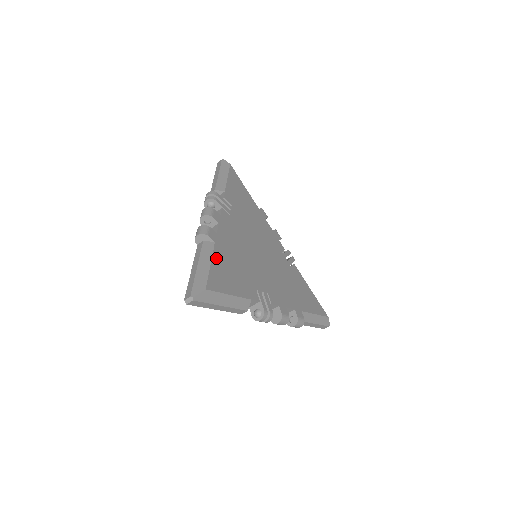
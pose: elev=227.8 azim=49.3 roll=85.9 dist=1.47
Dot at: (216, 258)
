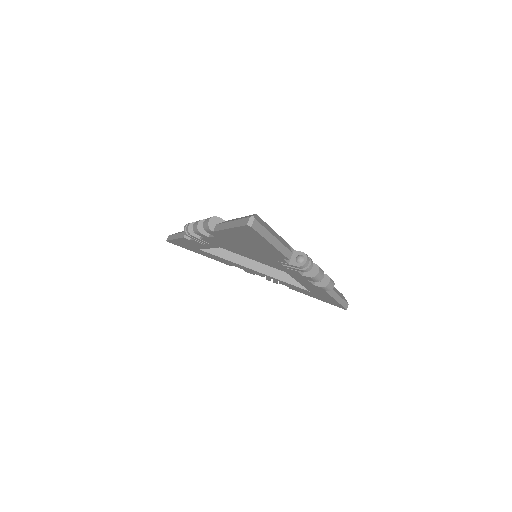
Dot at: occluded
